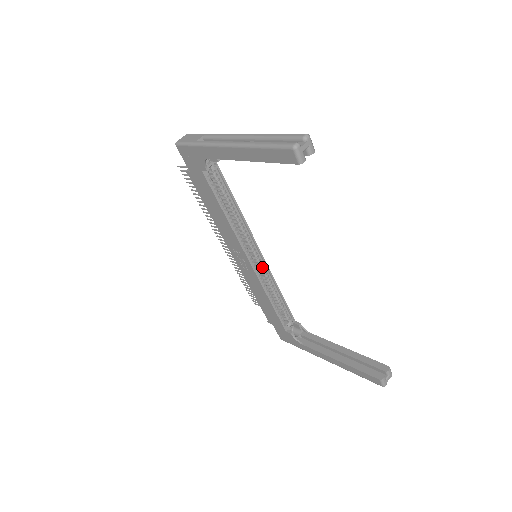
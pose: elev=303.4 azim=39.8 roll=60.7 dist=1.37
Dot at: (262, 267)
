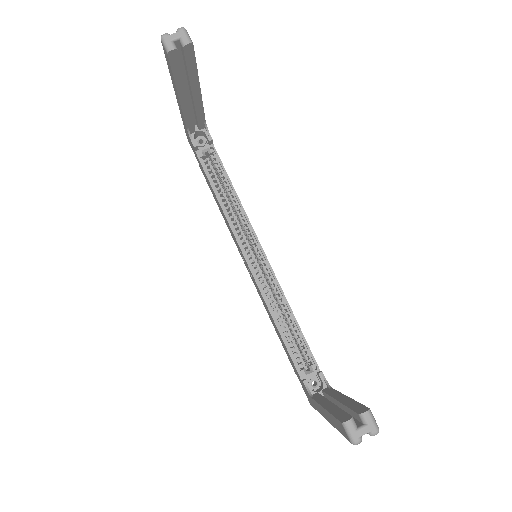
Dot at: (268, 276)
